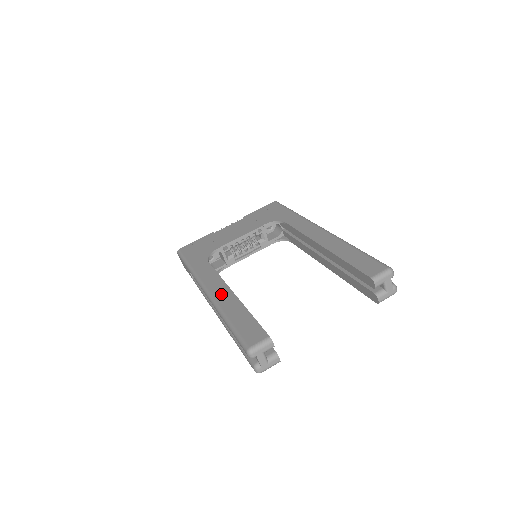
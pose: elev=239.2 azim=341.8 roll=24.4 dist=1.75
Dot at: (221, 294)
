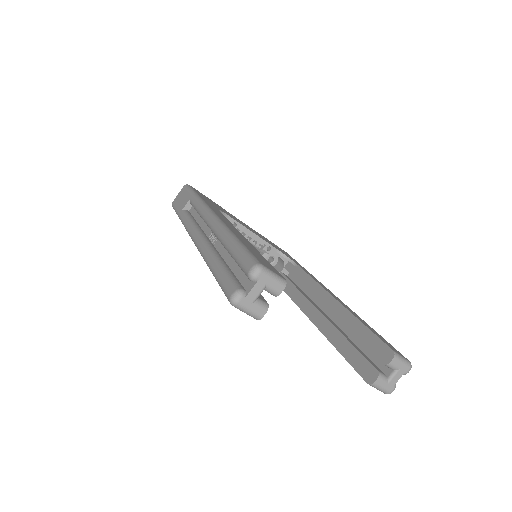
Dot at: (231, 226)
